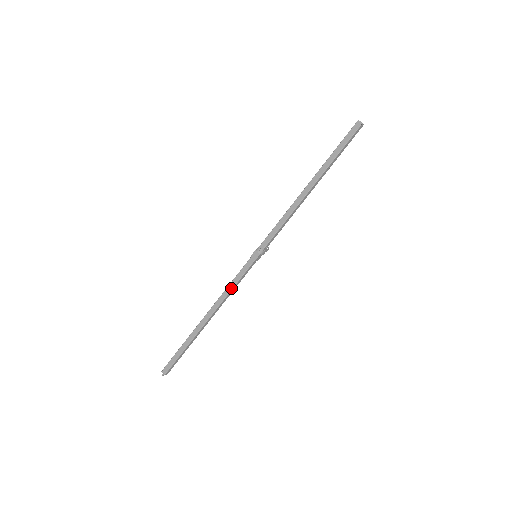
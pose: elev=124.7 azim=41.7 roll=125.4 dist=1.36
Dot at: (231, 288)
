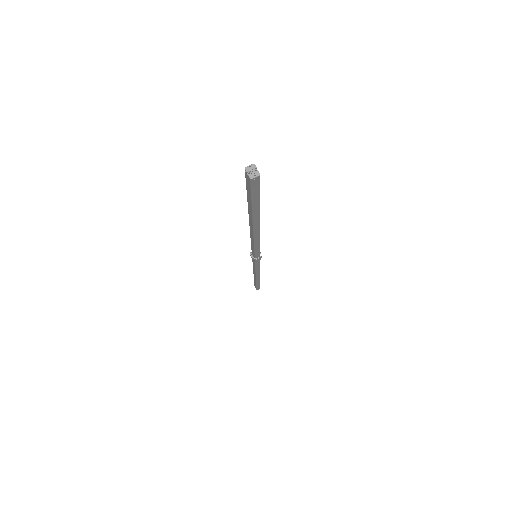
Dot at: (254, 269)
